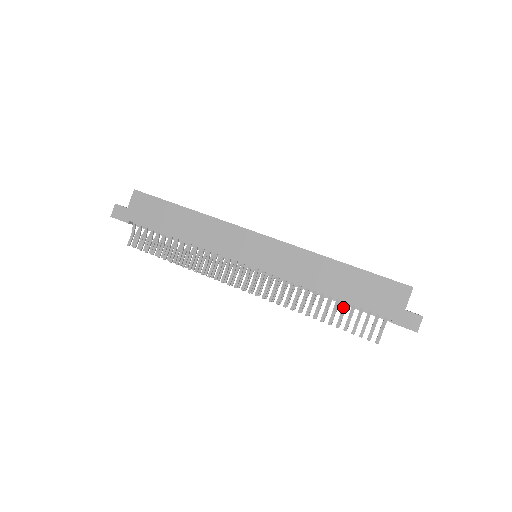
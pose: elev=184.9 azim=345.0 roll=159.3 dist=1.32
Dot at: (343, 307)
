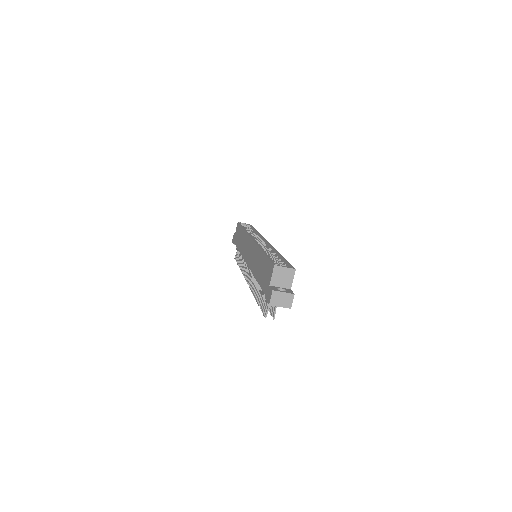
Dot at: occluded
